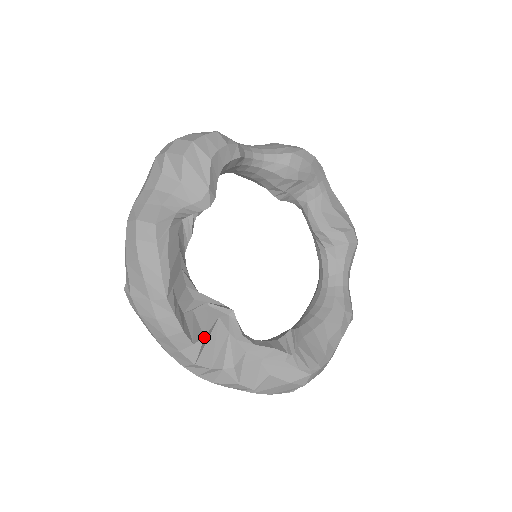
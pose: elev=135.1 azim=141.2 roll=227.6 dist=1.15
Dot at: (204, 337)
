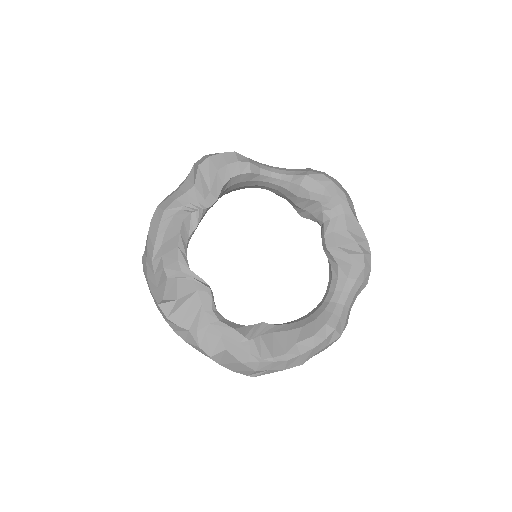
Dot at: (177, 299)
